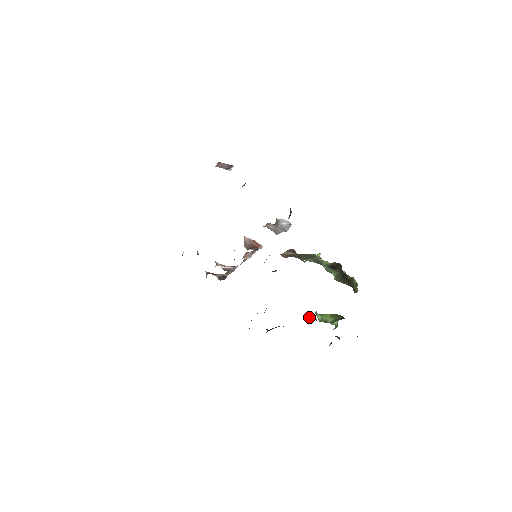
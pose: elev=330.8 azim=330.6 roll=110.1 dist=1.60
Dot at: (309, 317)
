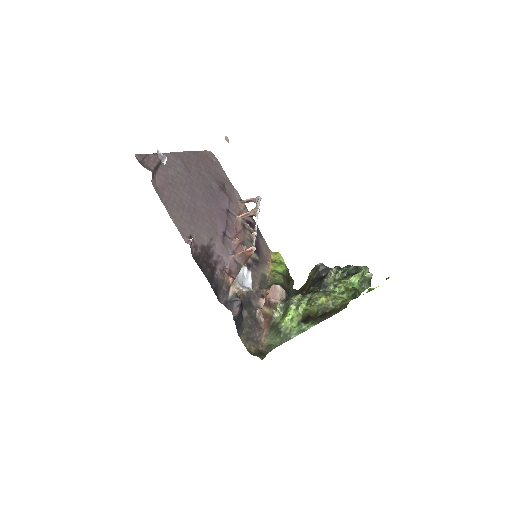
Dot at: (332, 276)
